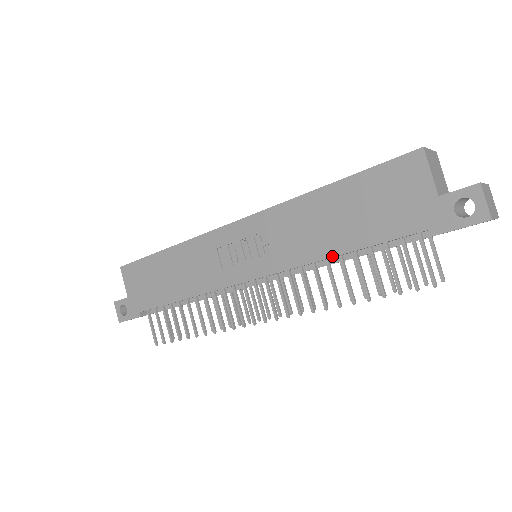
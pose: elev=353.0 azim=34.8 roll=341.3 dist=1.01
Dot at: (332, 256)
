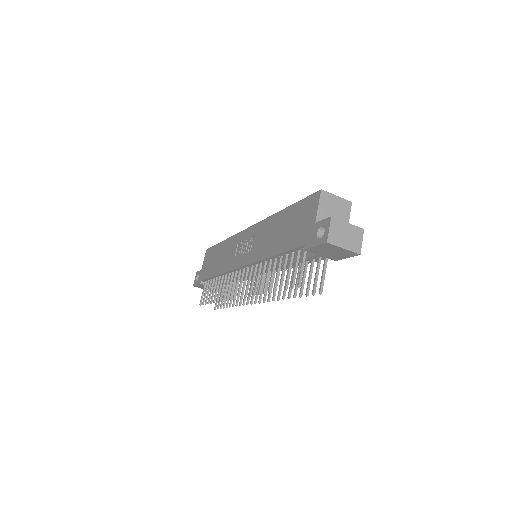
Dot at: (269, 256)
